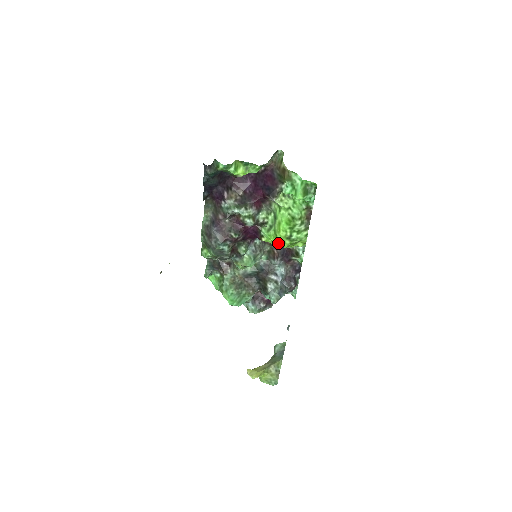
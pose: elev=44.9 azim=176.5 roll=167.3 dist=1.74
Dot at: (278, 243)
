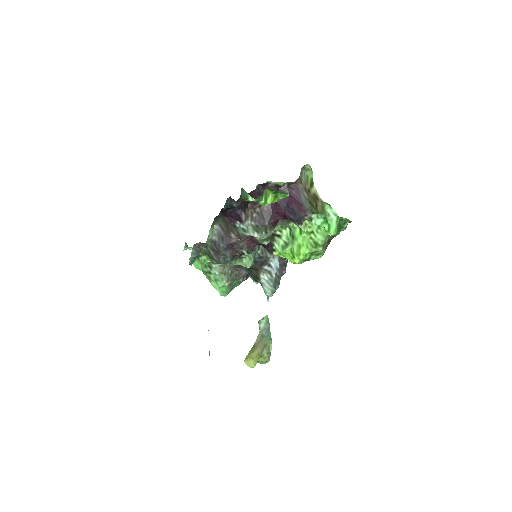
Dot at: (294, 263)
